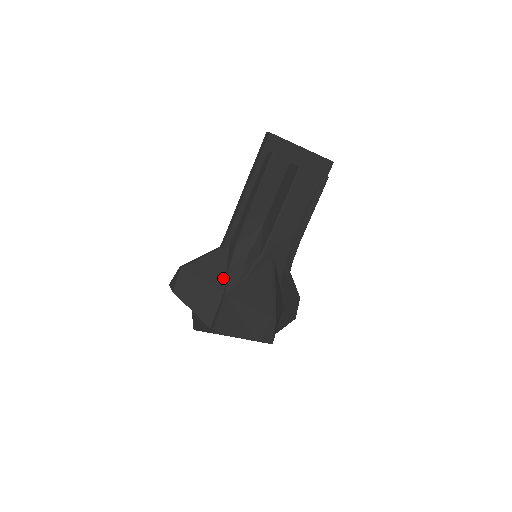
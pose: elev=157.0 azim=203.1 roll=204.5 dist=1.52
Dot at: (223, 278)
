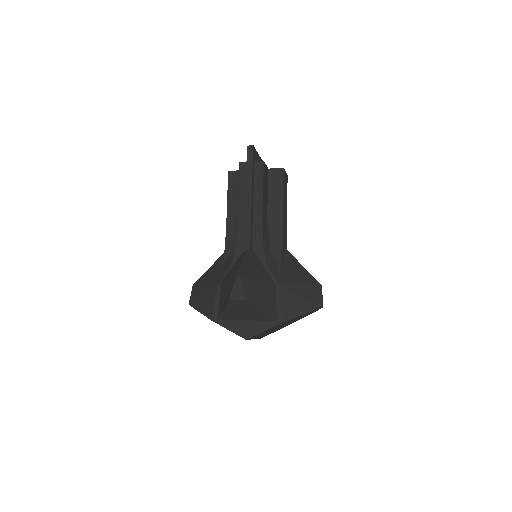
Dot at: (267, 274)
